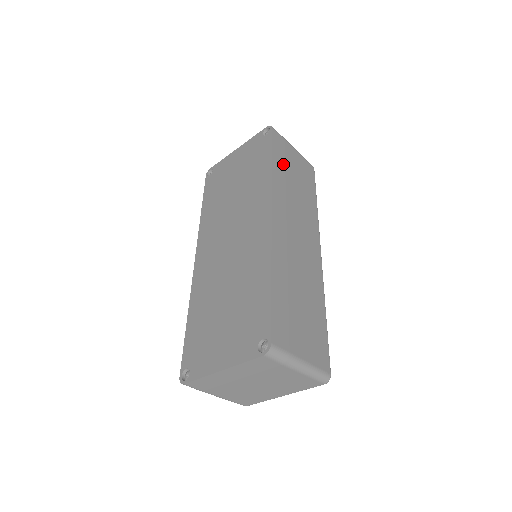
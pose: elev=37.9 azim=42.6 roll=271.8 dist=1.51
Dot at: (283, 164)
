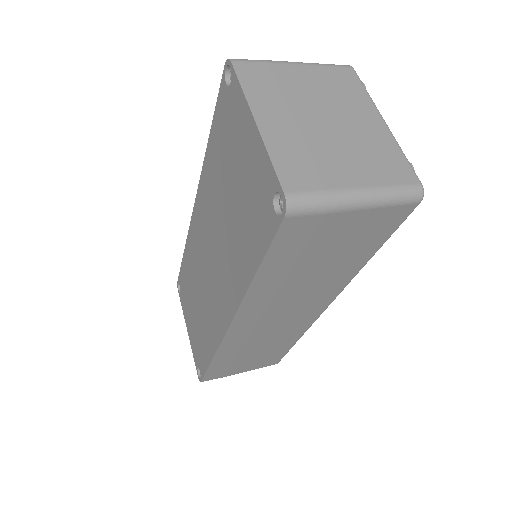
Dot at: (290, 262)
